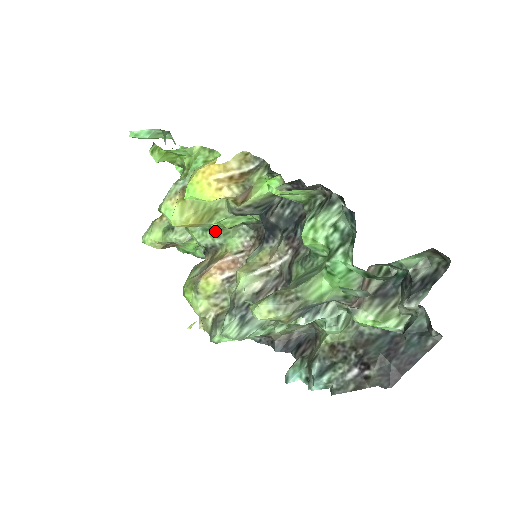
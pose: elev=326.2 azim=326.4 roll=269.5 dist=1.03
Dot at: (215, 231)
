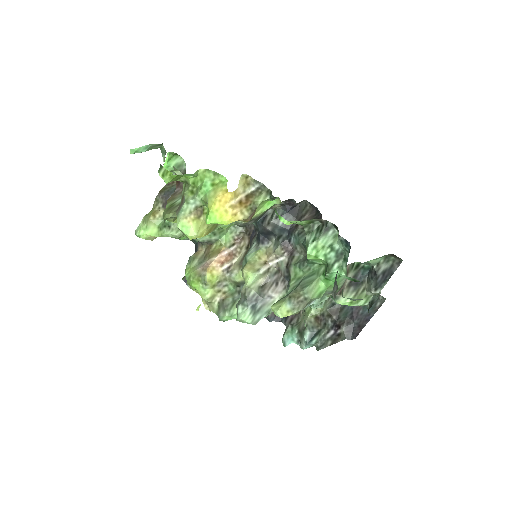
Dot at: occluded
